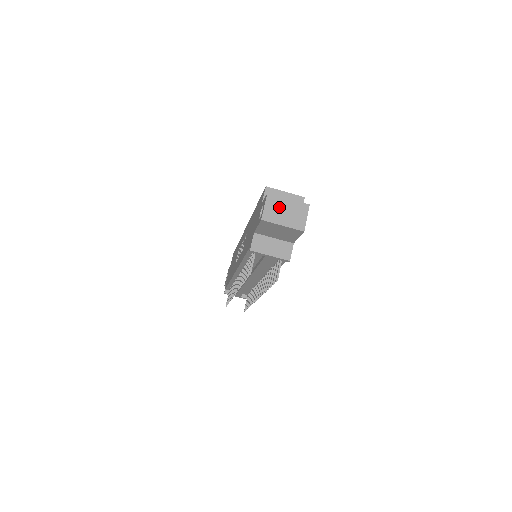
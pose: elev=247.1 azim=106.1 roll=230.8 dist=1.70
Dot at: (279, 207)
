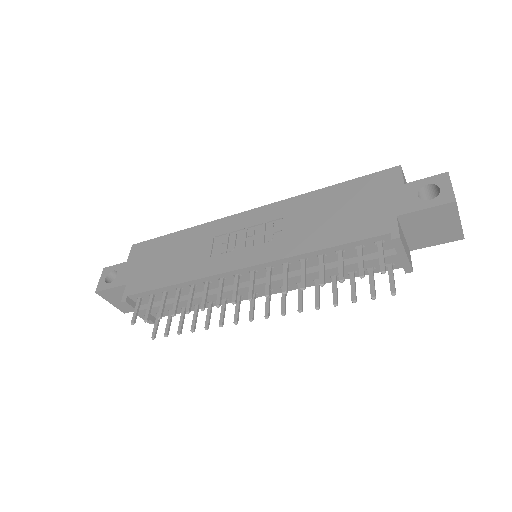
Dot at: occluded
